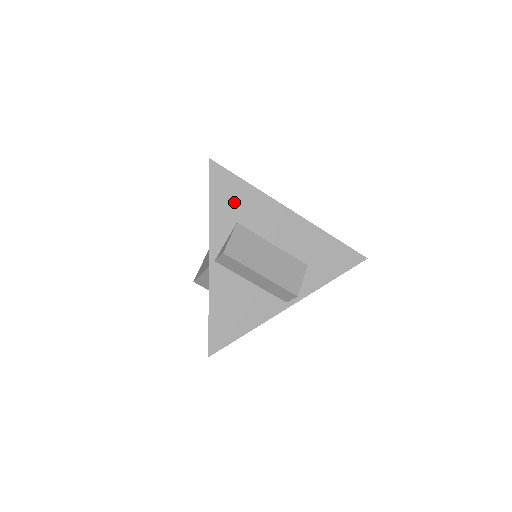
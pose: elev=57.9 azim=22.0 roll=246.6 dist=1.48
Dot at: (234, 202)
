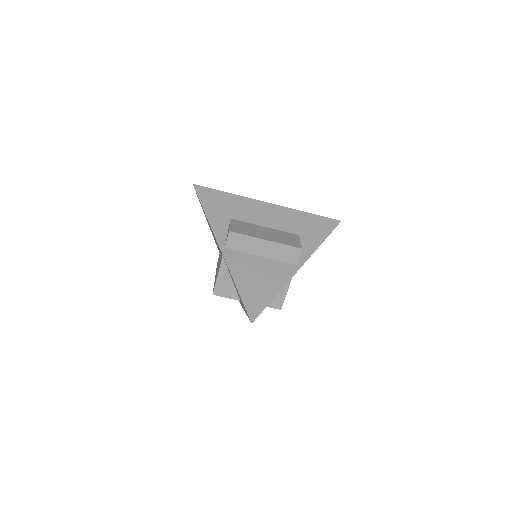
Dot at: (222, 206)
